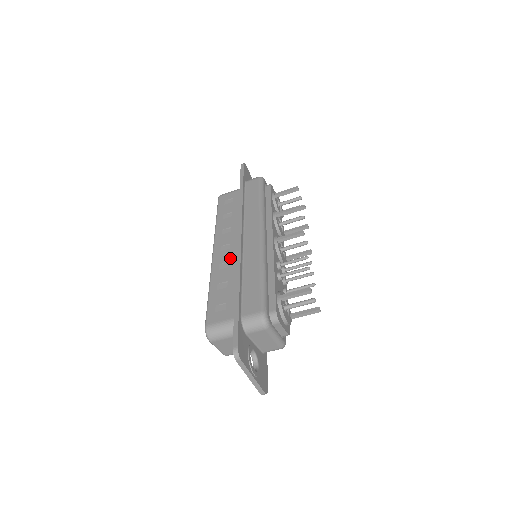
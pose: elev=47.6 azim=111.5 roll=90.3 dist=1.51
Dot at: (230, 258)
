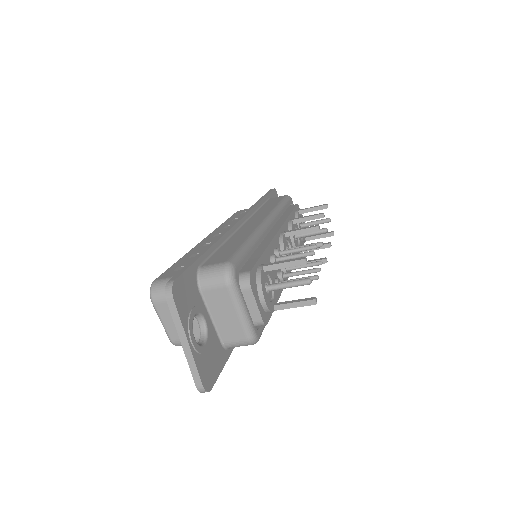
Dot at: occluded
